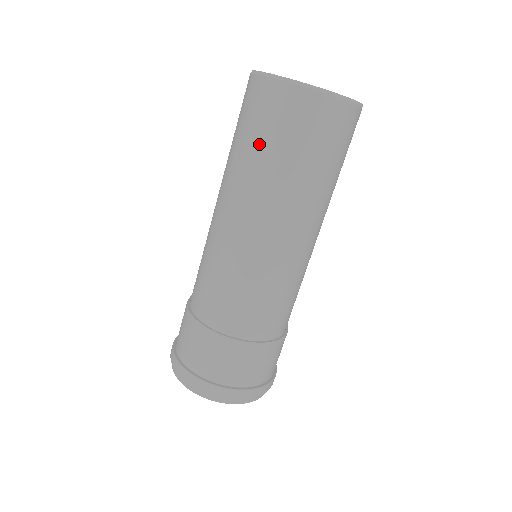
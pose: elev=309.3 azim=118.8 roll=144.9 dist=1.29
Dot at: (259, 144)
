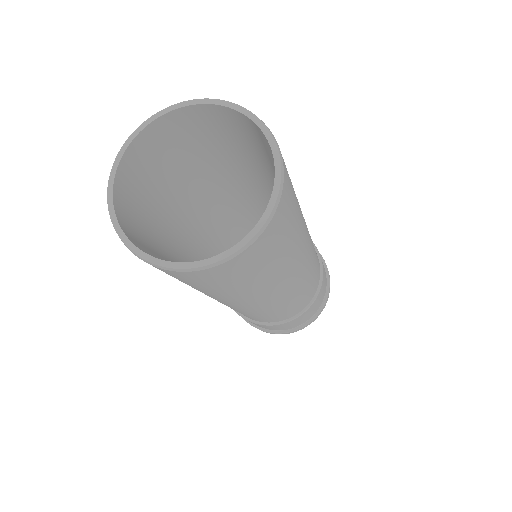
Dot at: occluded
